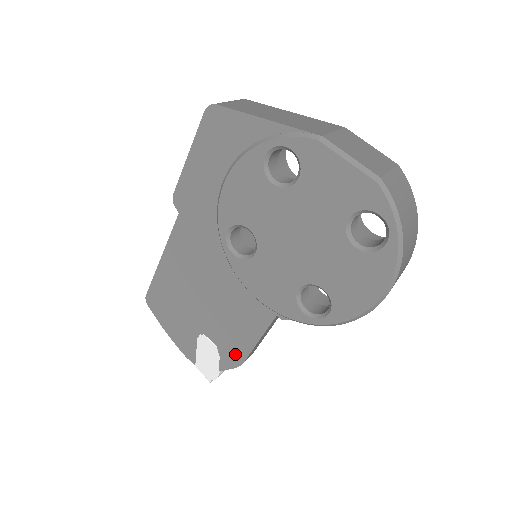
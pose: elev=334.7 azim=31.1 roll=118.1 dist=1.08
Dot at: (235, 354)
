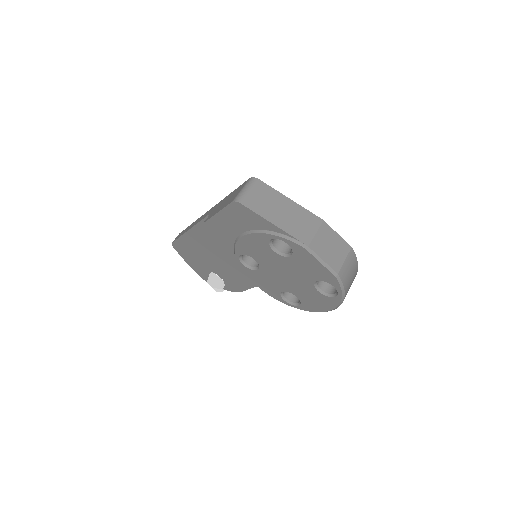
Dot at: (236, 287)
